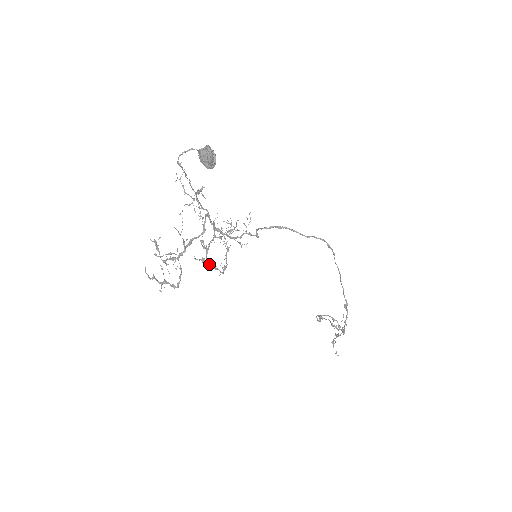
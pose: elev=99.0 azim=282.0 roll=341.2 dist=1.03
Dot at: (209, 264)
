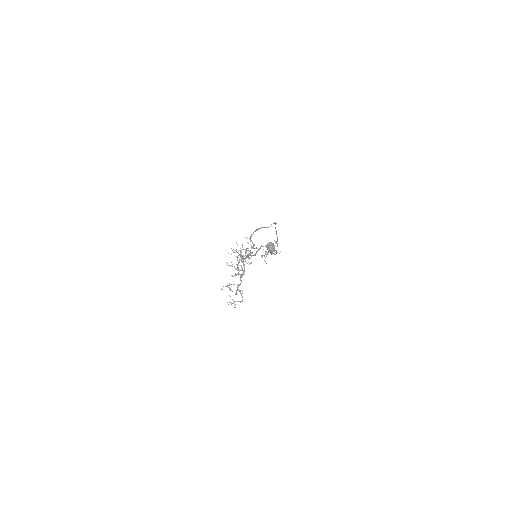
Dot at: occluded
